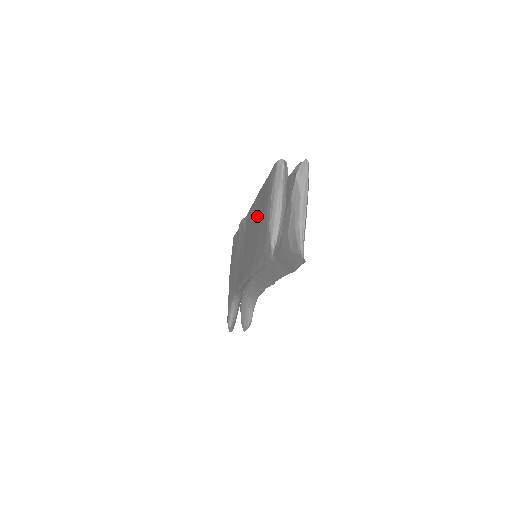
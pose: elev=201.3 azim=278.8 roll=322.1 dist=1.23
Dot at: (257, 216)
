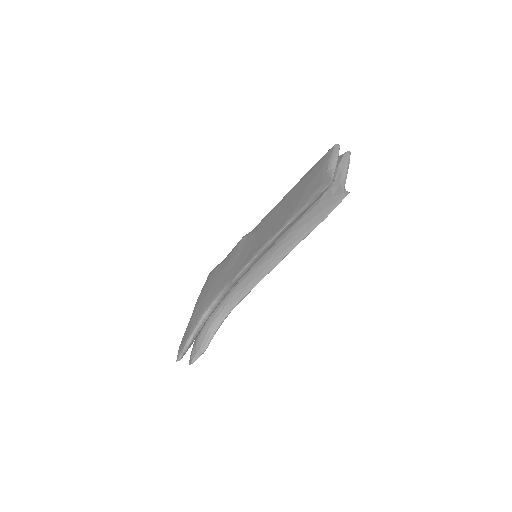
Dot at: (296, 192)
